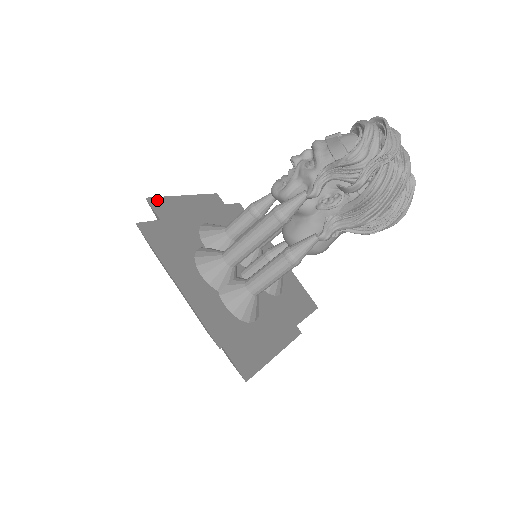
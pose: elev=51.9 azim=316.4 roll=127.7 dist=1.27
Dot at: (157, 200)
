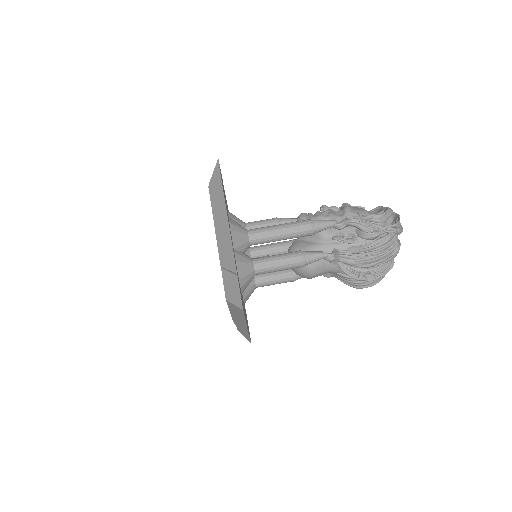
Dot at: occluded
